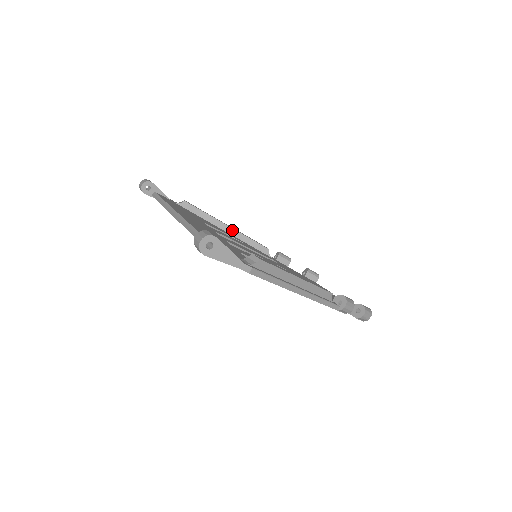
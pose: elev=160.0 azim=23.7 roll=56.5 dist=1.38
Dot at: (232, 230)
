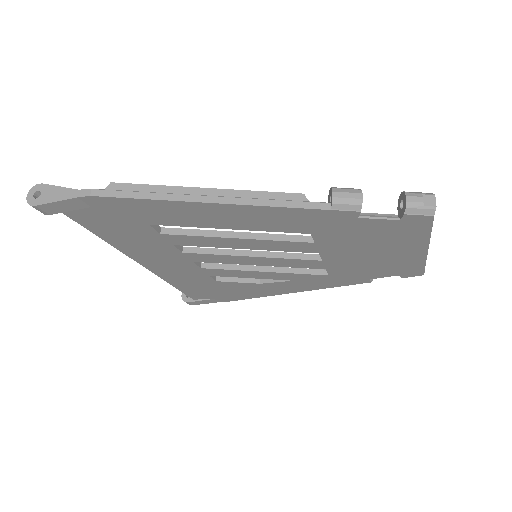
Dot at: occluded
